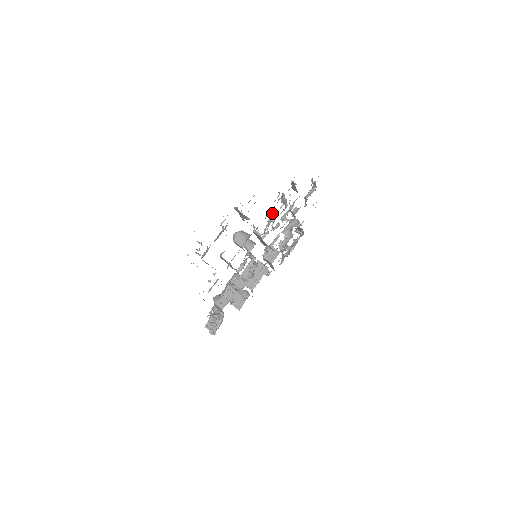
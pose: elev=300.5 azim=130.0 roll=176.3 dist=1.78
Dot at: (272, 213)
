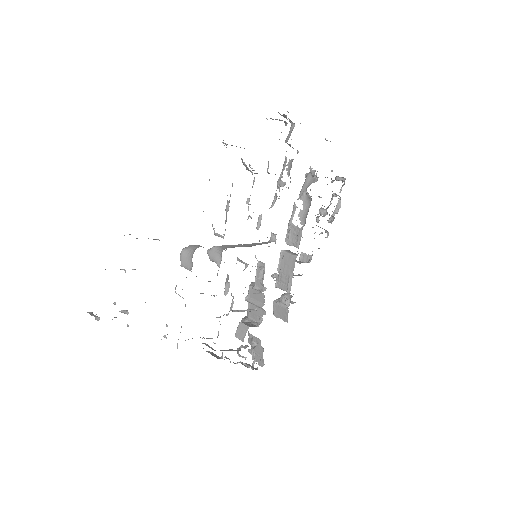
Dot at: occluded
